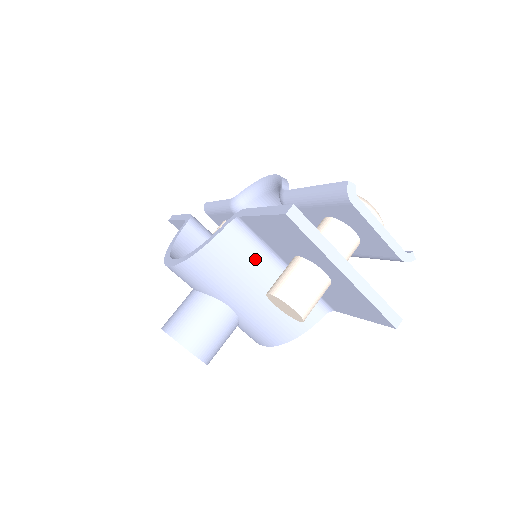
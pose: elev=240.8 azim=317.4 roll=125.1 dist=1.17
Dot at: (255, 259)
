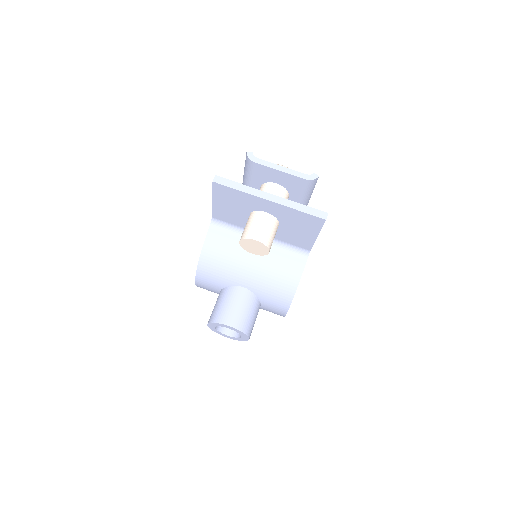
Dot at: (237, 241)
